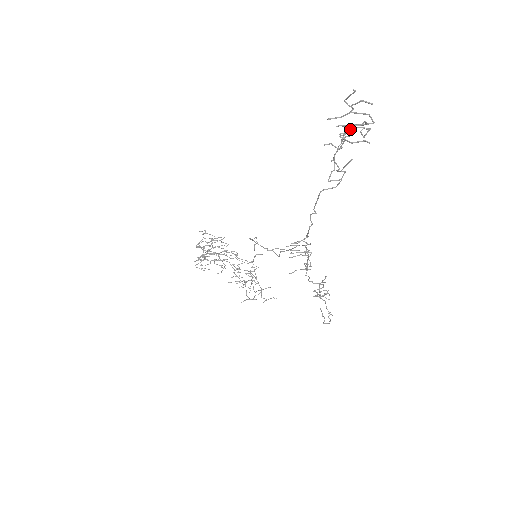
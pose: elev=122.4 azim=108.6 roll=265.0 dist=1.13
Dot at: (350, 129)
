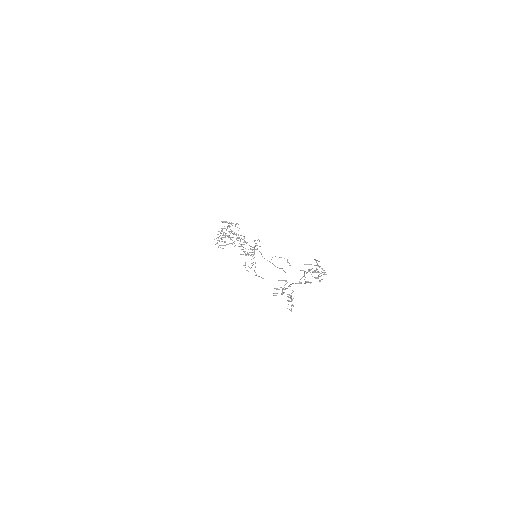
Dot at: (314, 272)
